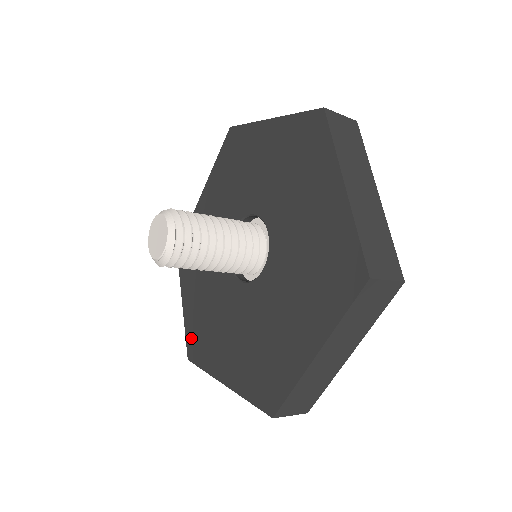
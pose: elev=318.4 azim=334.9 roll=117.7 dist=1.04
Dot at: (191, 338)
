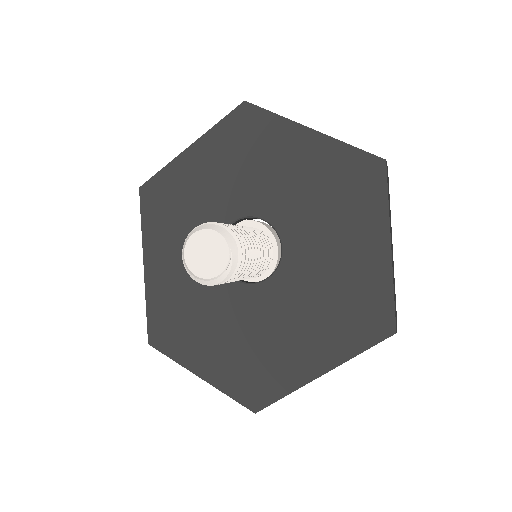
Dot at: (242, 390)
